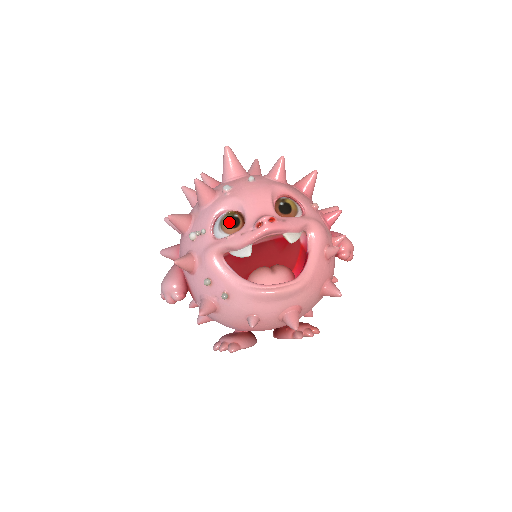
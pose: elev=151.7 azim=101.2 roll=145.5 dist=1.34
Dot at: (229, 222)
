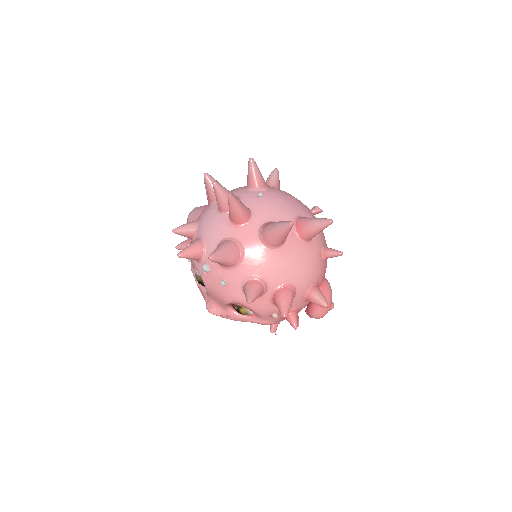
Dot at: (198, 282)
